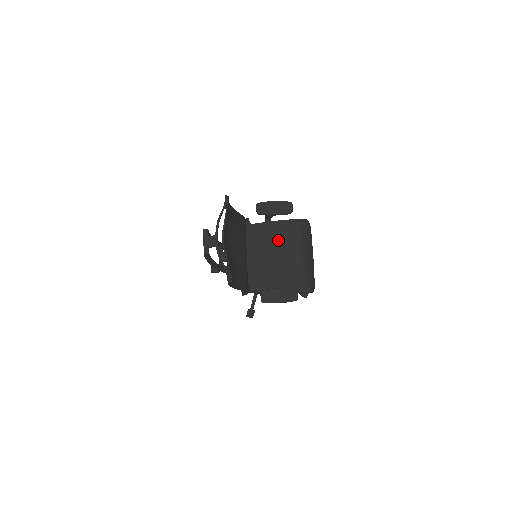
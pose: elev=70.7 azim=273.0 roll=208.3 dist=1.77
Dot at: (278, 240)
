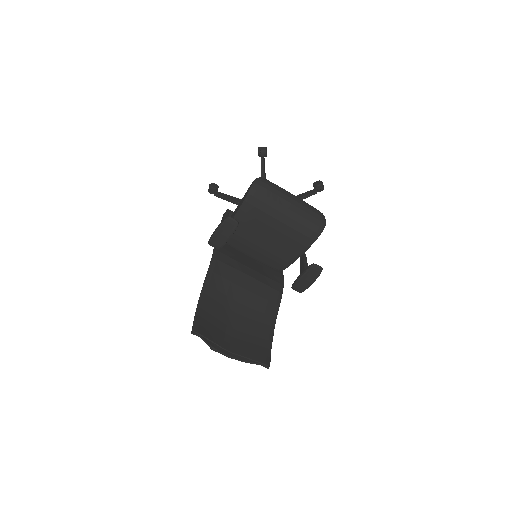
Dot at: (255, 227)
